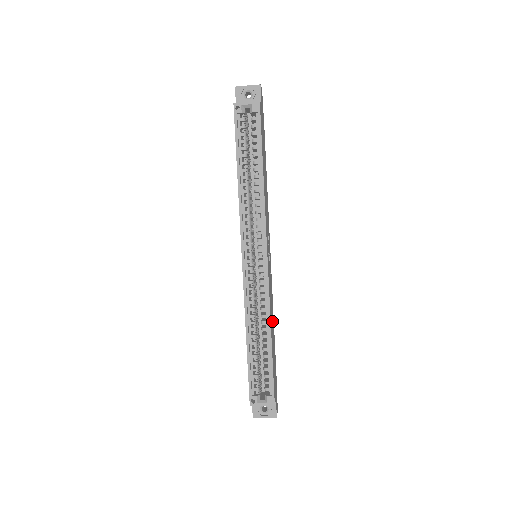
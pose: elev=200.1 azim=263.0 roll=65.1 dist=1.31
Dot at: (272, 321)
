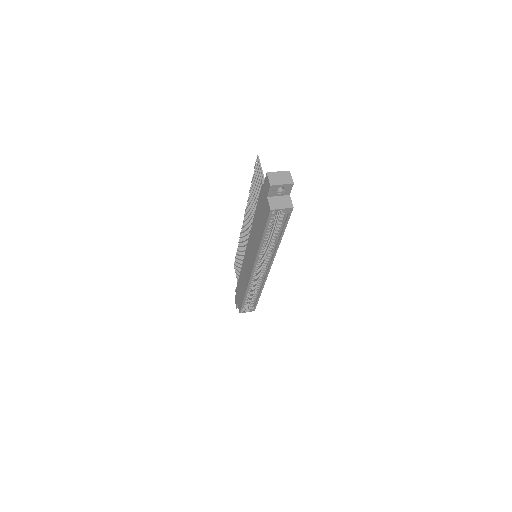
Dot at: occluded
